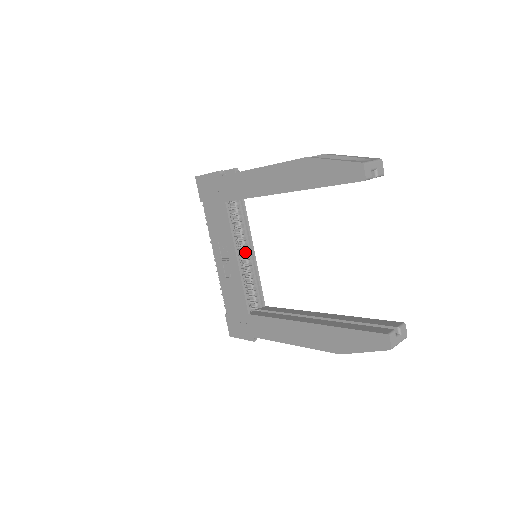
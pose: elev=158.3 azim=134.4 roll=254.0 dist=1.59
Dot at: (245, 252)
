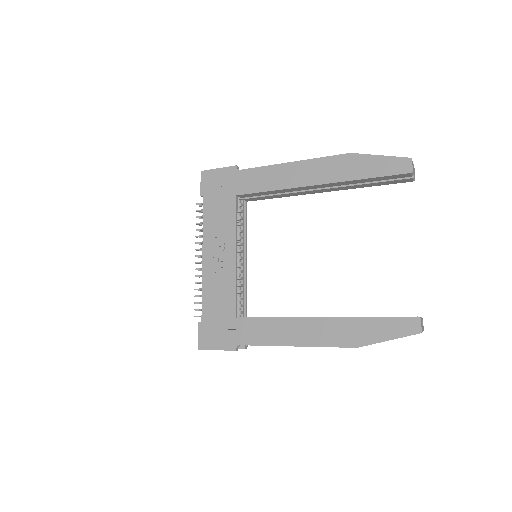
Dot at: (239, 254)
